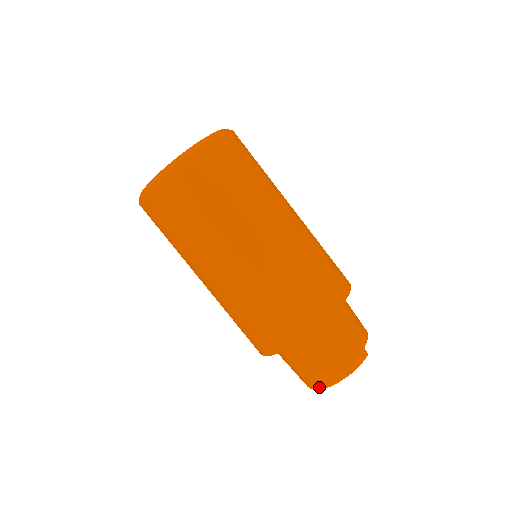
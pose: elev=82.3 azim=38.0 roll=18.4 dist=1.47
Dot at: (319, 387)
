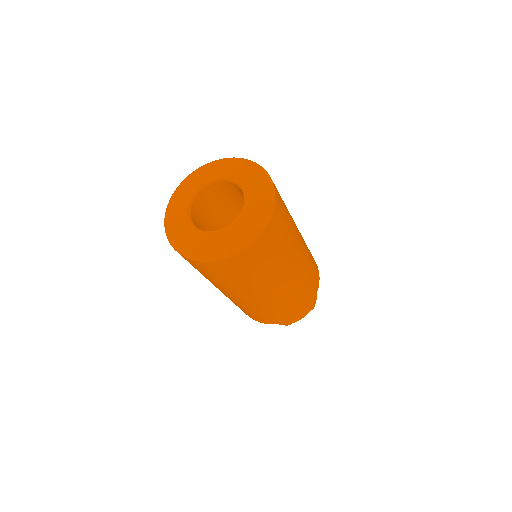
Dot at: occluded
